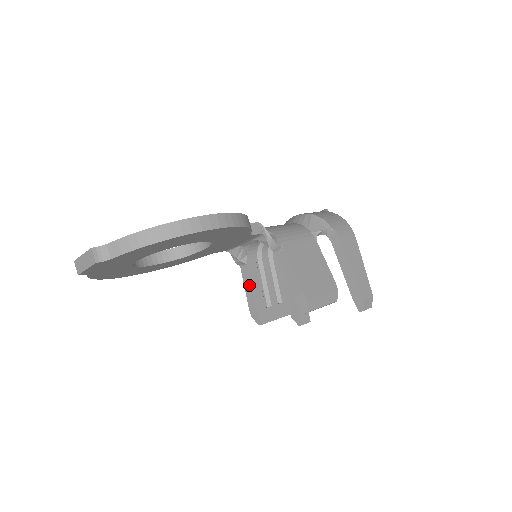
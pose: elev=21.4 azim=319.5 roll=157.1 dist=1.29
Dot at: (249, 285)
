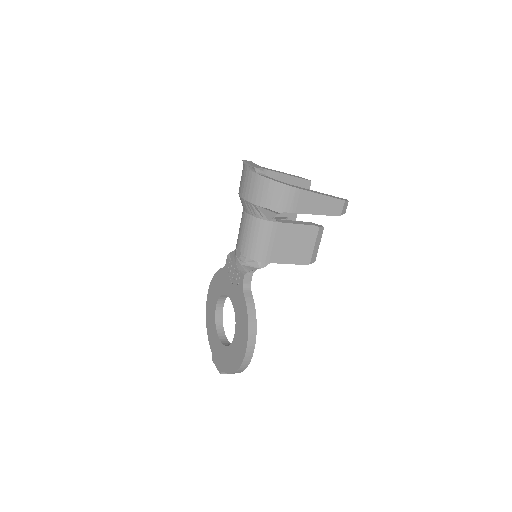
Dot at: occluded
